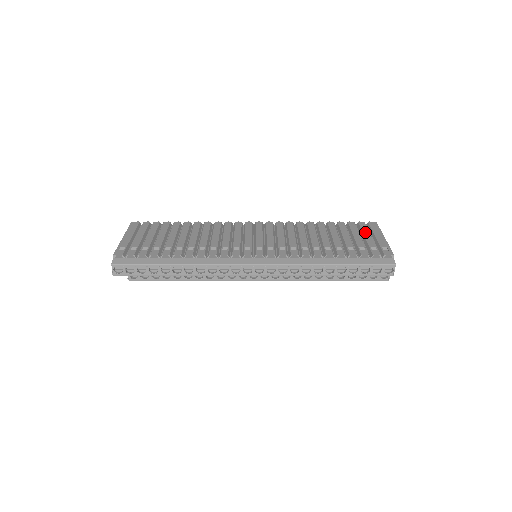
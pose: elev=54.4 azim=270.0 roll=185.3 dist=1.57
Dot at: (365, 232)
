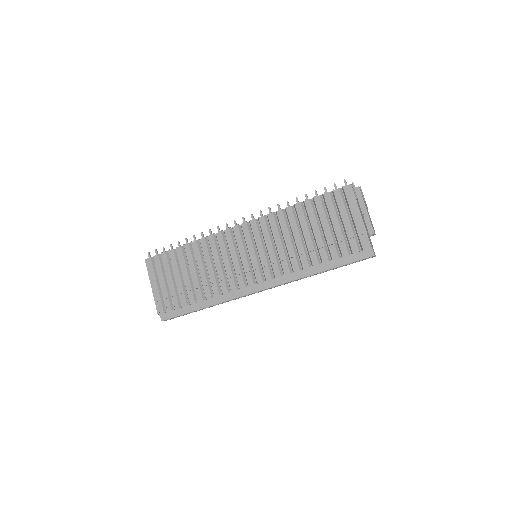
Dot at: (342, 211)
